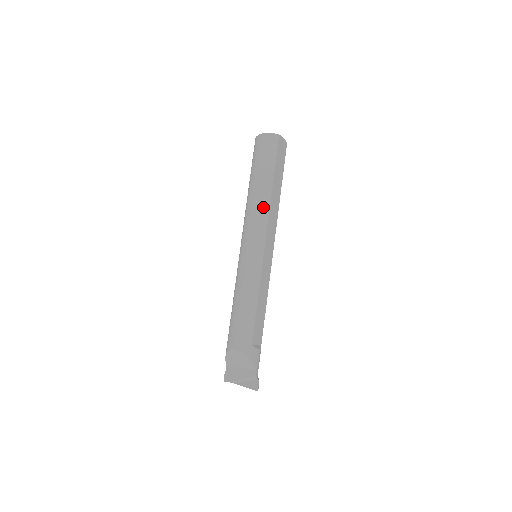
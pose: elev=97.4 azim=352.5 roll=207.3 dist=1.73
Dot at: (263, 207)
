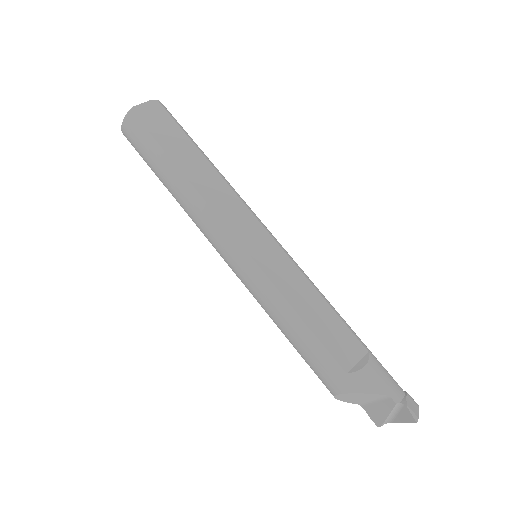
Dot at: (194, 204)
